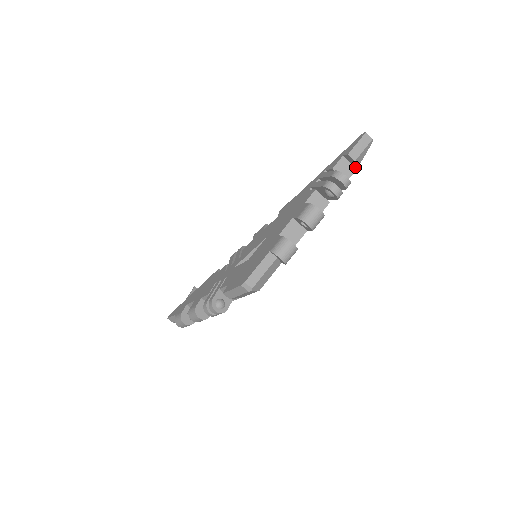
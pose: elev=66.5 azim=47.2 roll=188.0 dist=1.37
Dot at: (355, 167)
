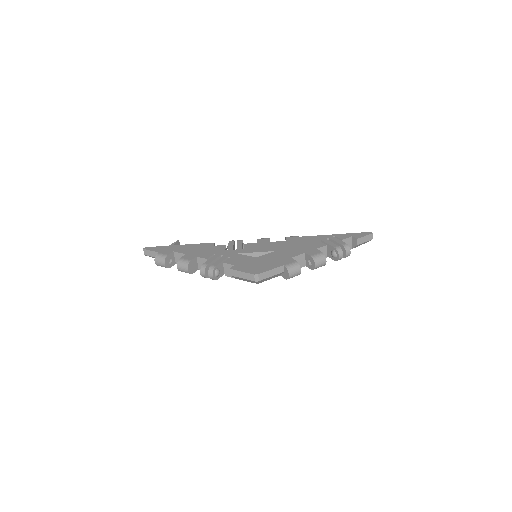
Dot at: (352, 247)
